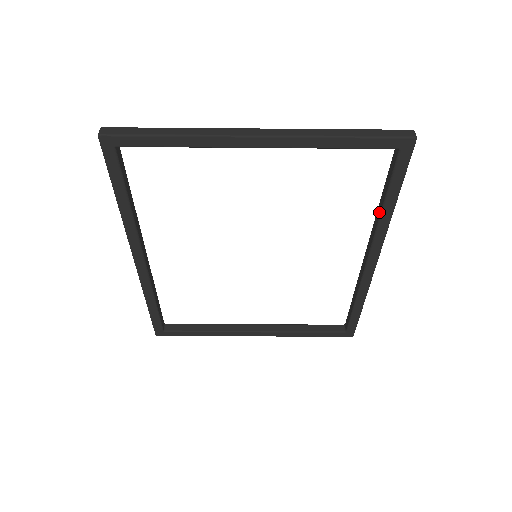
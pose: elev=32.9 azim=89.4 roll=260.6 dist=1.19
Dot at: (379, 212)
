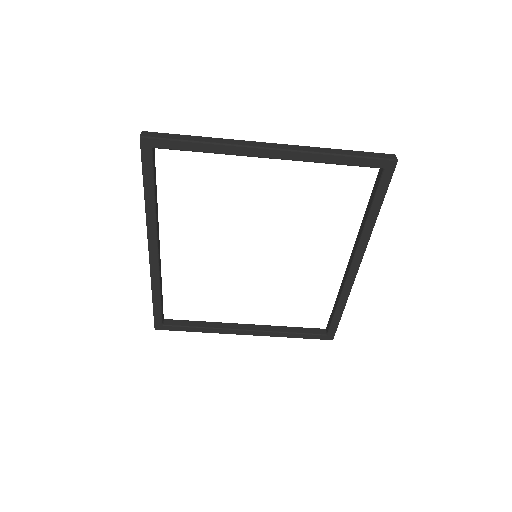
Dot at: (364, 222)
